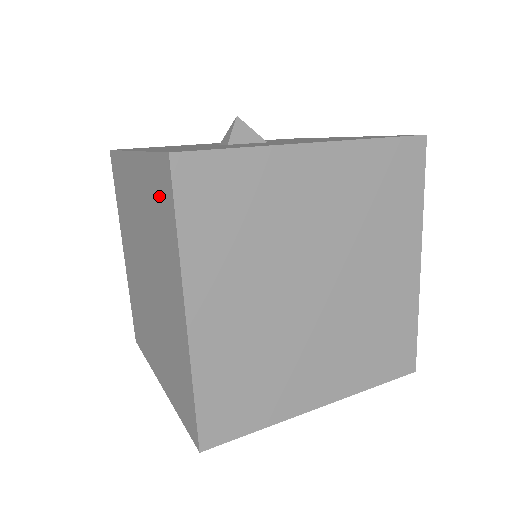
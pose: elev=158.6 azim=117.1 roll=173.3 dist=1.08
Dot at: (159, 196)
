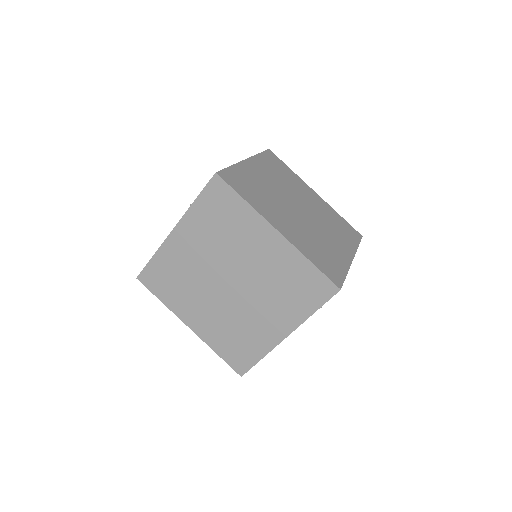
Dot at: (218, 207)
